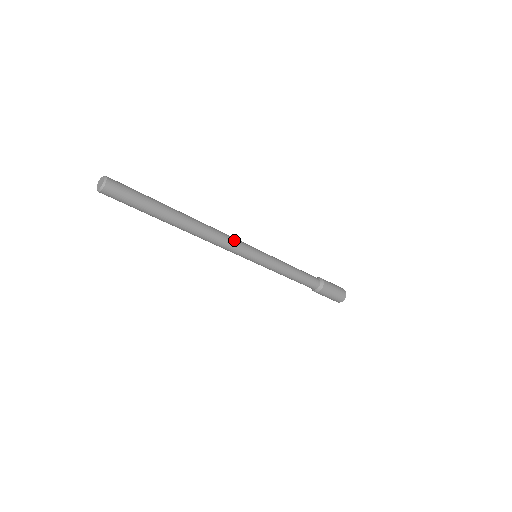
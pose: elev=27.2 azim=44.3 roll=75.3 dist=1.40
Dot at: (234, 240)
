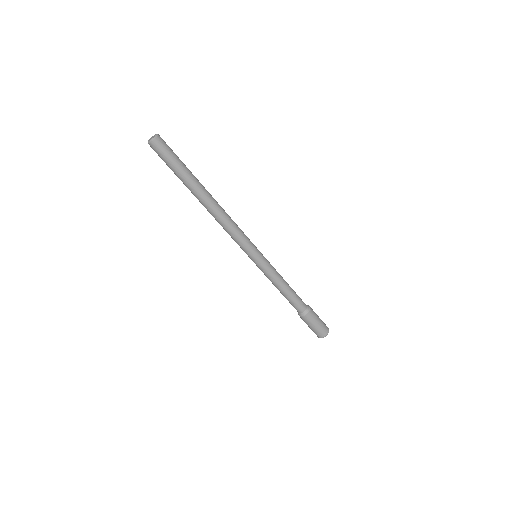
Dot at: (241, 231)
